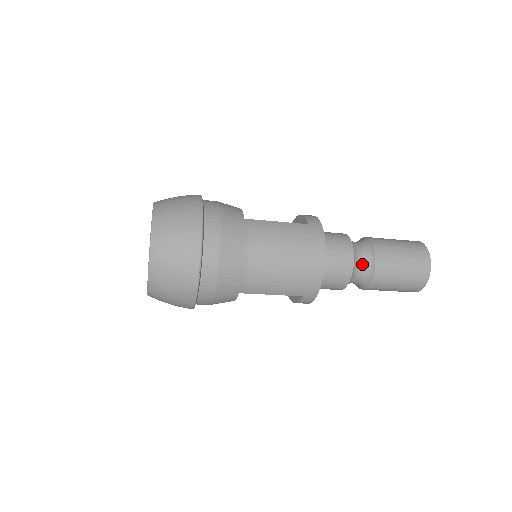
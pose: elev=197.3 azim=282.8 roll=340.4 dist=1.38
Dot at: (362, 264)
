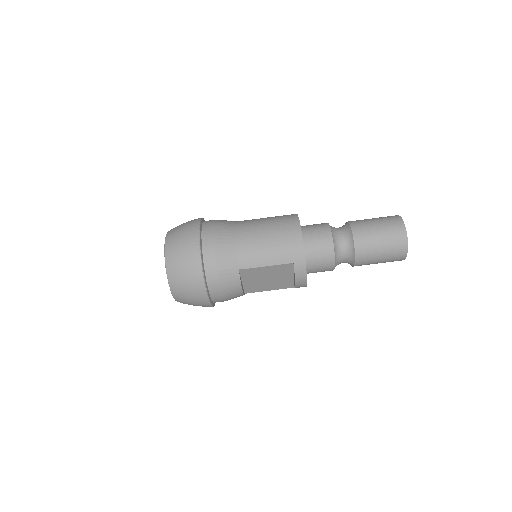
Dot at: (342, 235)
